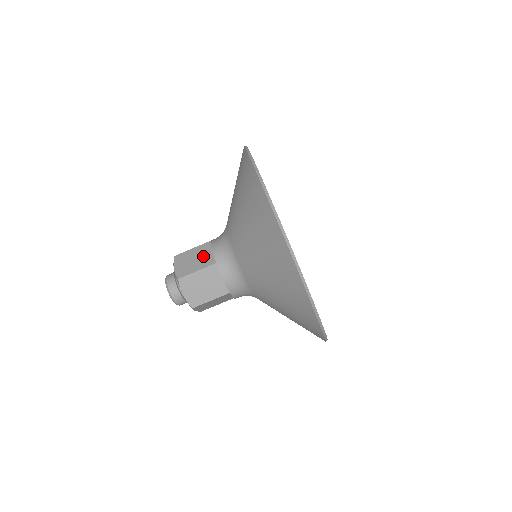
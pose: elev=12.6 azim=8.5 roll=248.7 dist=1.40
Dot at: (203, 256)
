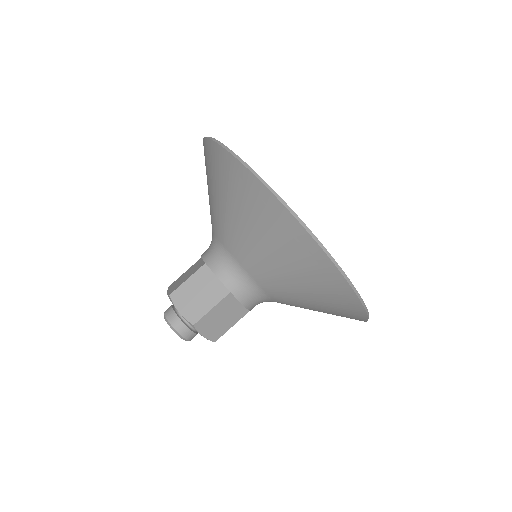
Dot at: (194, 268)
